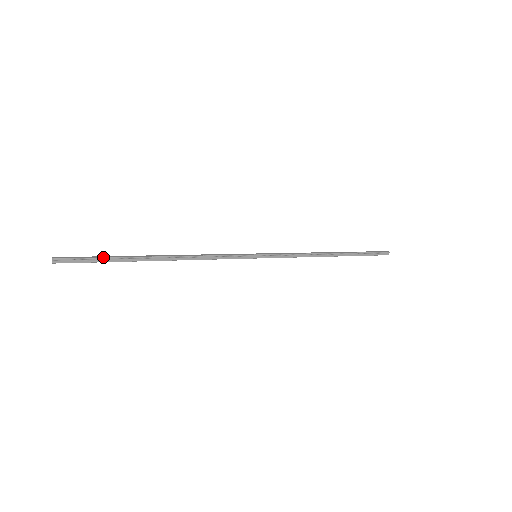
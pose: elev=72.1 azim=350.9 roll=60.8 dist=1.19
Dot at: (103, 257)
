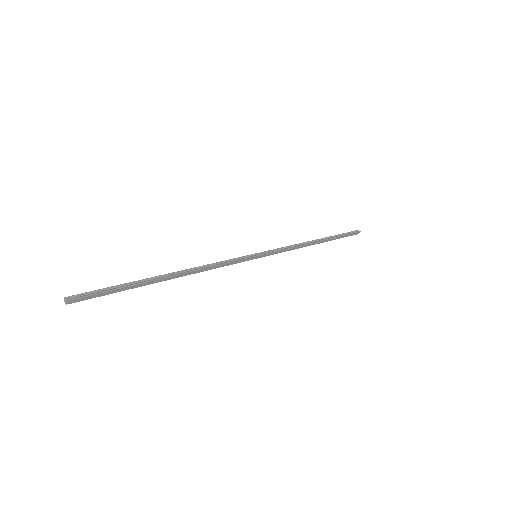
Dot at: (116, 285)
